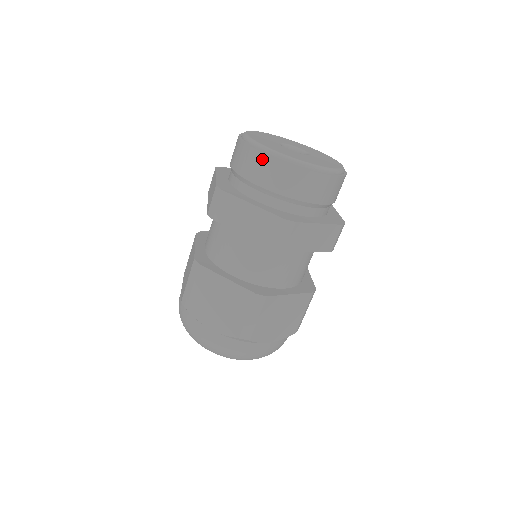
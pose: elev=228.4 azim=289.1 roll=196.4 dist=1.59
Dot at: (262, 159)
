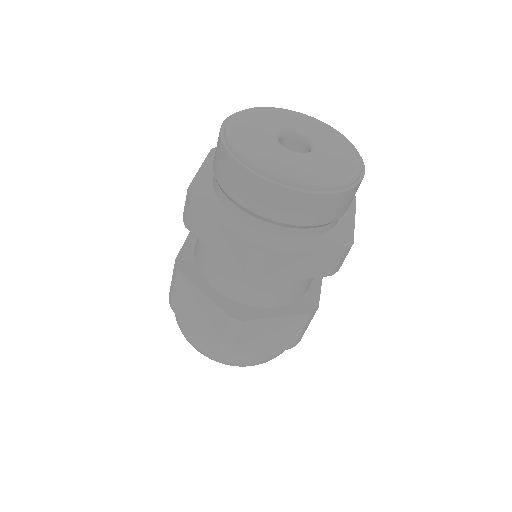
Dot at: (233, 167)
